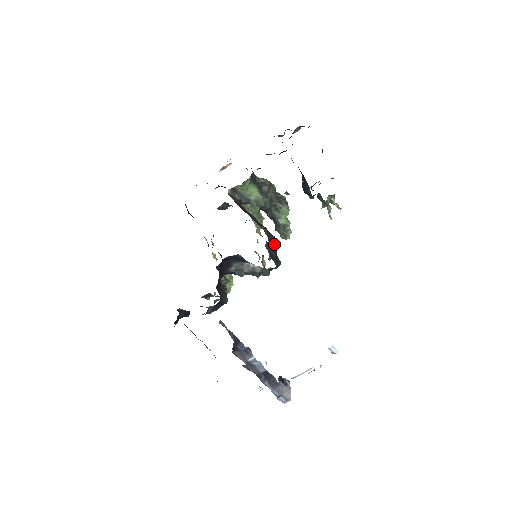
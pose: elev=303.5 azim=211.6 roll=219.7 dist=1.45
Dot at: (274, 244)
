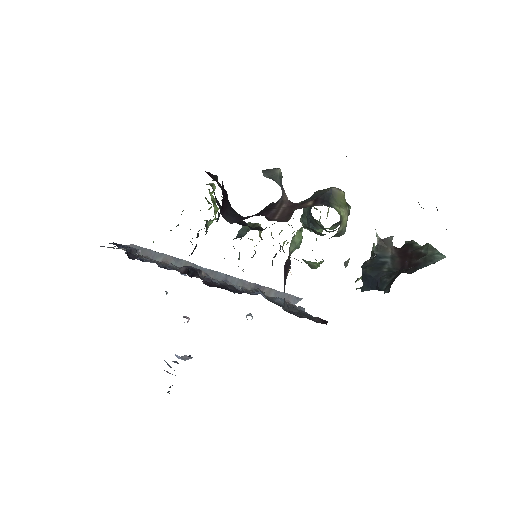
Dot at: occluded
